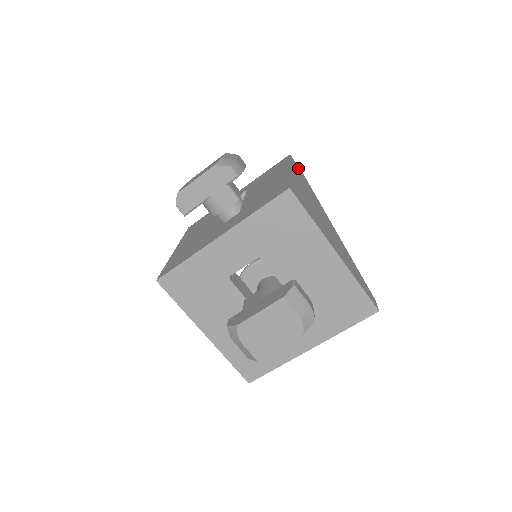
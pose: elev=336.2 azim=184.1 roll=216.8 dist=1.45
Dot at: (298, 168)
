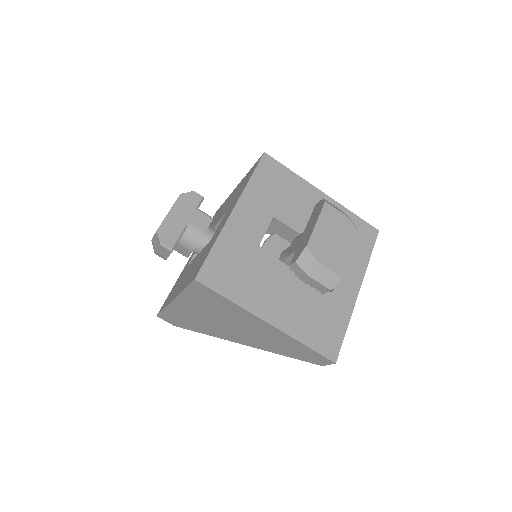
Dot at: occluded
